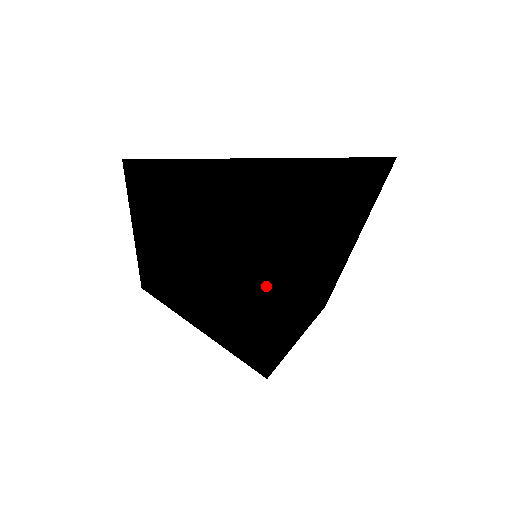
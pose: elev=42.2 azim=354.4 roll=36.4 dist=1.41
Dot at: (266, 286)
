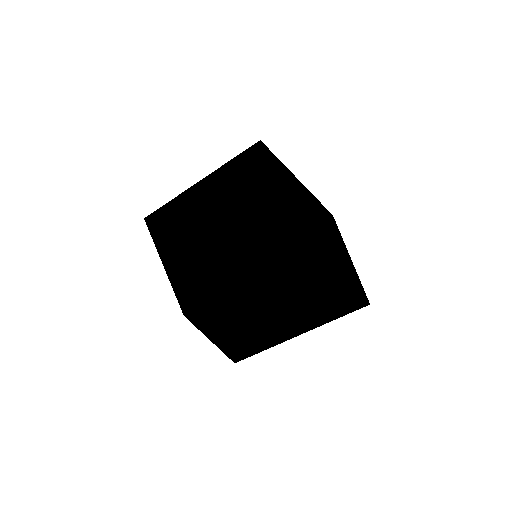
Dot at: (288, 228)
